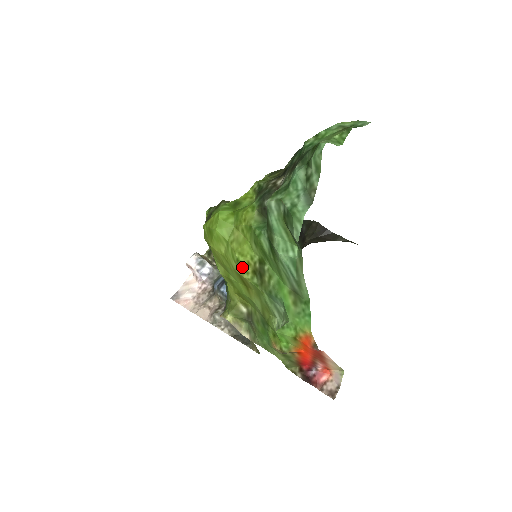
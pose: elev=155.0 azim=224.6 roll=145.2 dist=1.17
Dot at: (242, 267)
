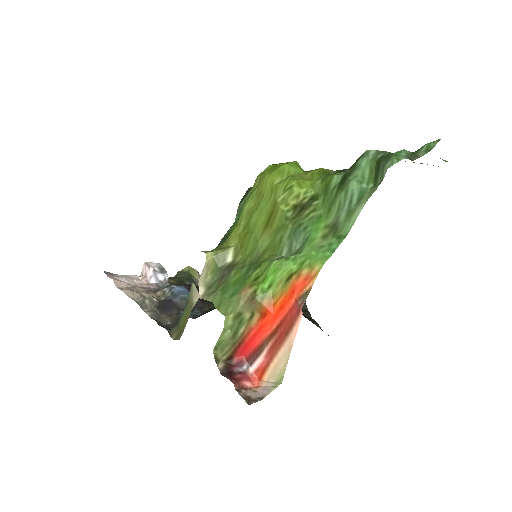
Dot at: (288, 197)
